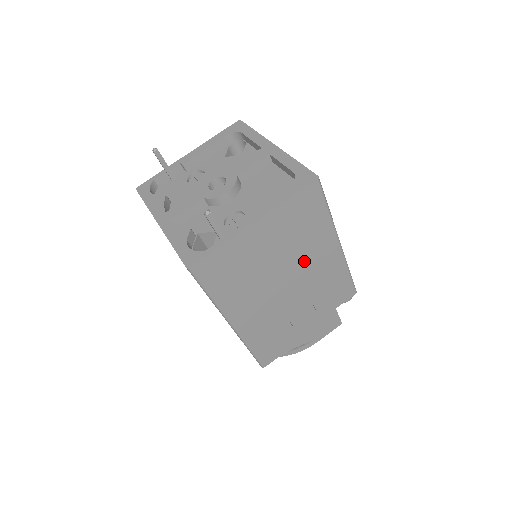
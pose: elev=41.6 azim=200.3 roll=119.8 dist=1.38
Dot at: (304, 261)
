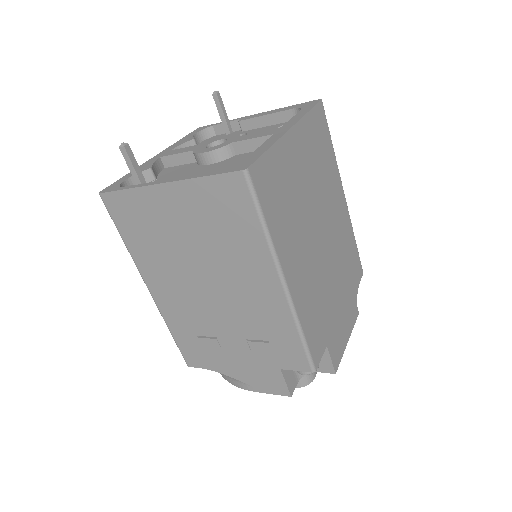
Dot at: (230, 273)
